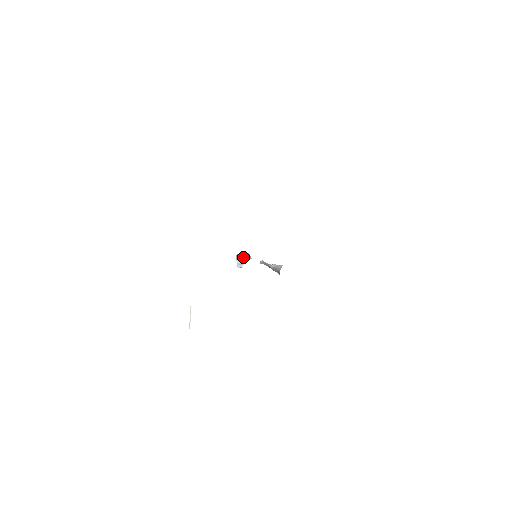
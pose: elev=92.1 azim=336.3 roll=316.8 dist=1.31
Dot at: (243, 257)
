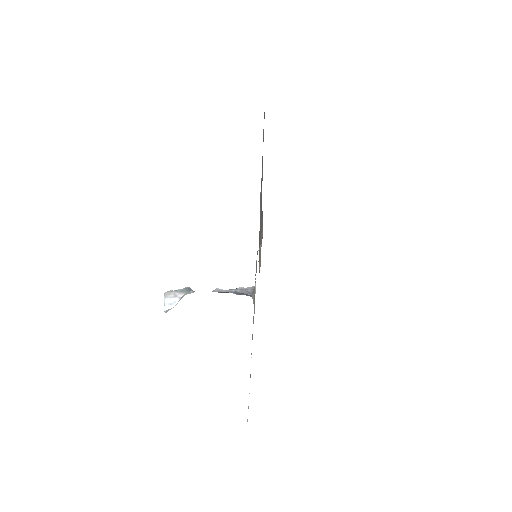
Dot at: (180, 292)
